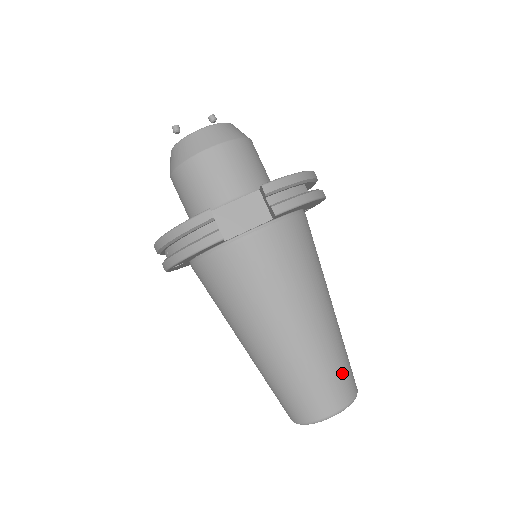
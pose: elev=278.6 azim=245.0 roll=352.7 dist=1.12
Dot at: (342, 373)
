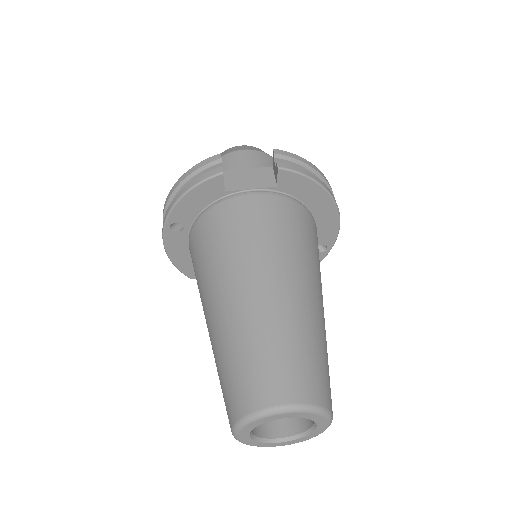
Dot at: (313, 364)
